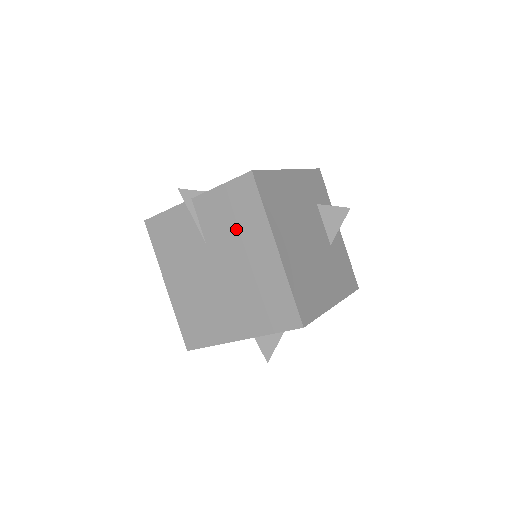
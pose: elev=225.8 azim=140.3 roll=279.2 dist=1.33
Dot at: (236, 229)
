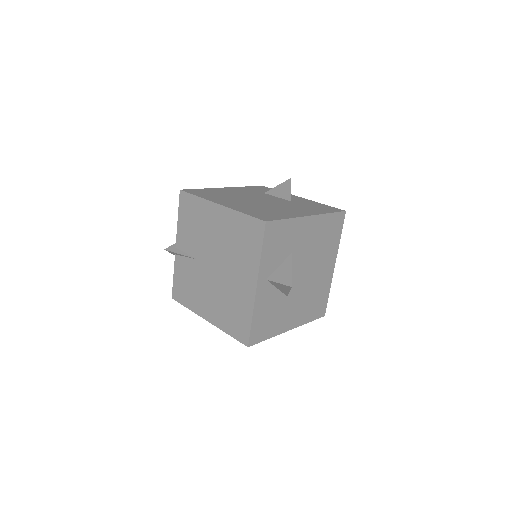
Dot at: (199, 228)
